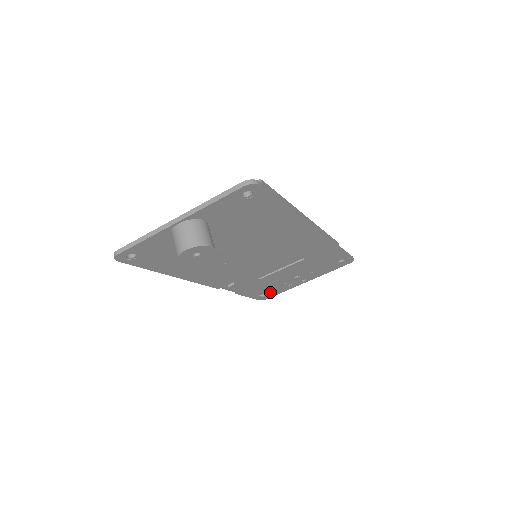
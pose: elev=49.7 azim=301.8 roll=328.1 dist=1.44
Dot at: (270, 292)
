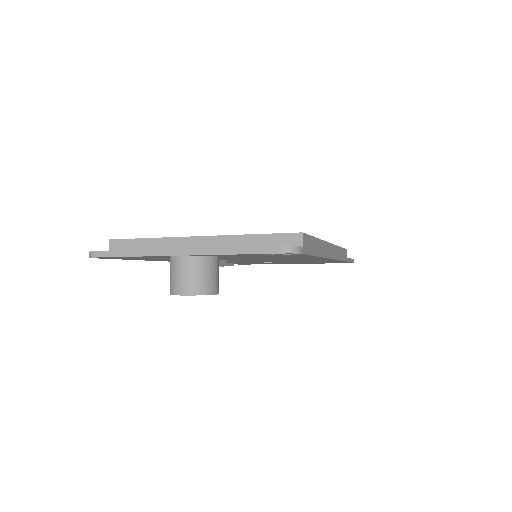
Dot at: occluded
